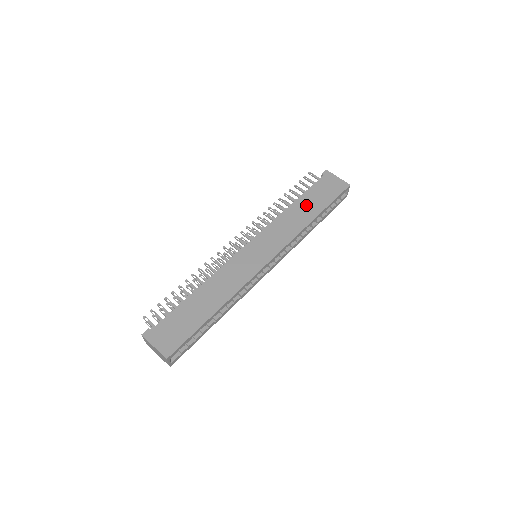
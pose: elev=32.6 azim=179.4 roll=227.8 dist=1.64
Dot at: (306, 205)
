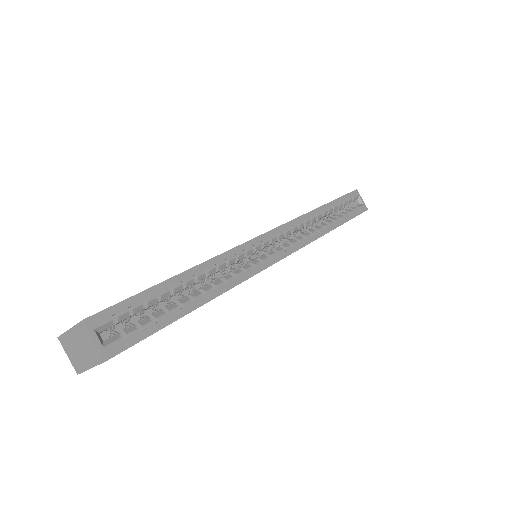
Dot at: occluded
